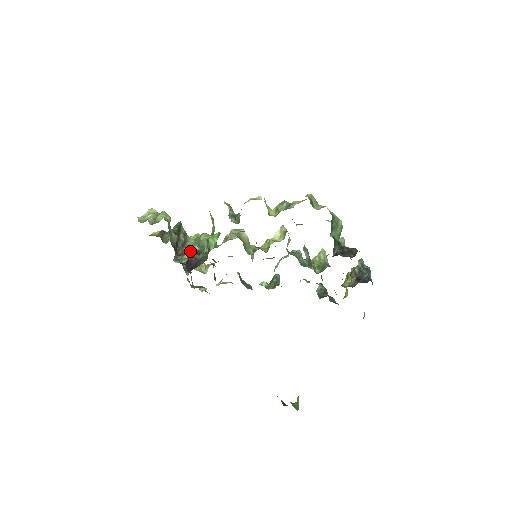
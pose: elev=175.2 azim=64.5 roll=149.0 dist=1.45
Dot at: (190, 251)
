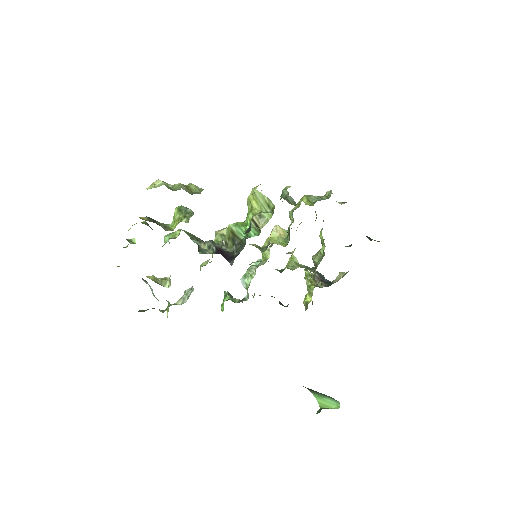
Dot at: (210, 241)
